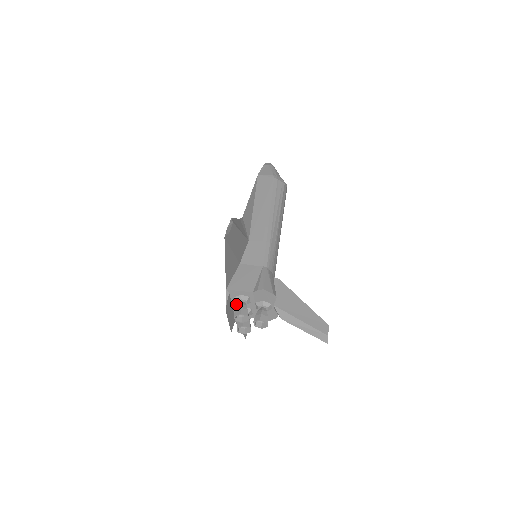
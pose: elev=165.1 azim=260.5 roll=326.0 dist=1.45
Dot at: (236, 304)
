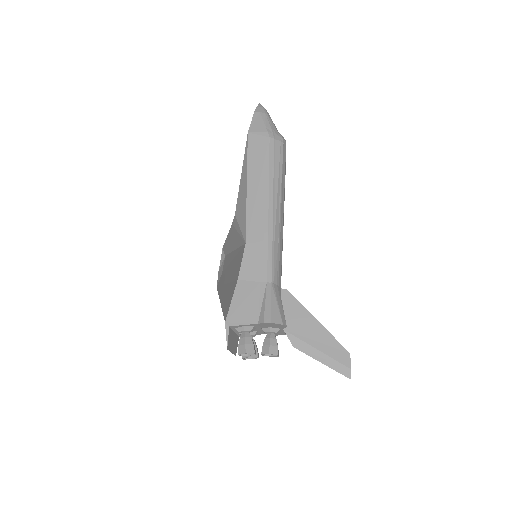
Dot at: occluded
